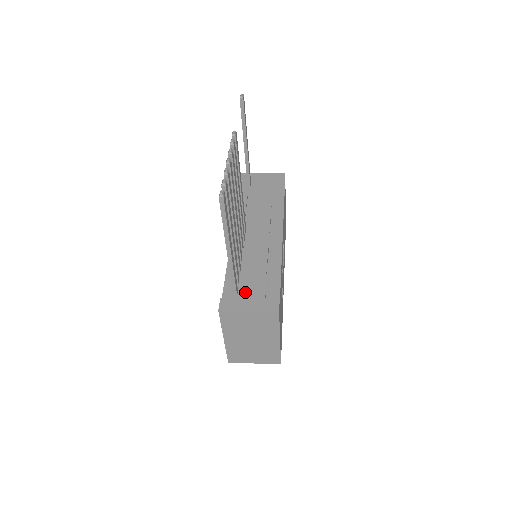
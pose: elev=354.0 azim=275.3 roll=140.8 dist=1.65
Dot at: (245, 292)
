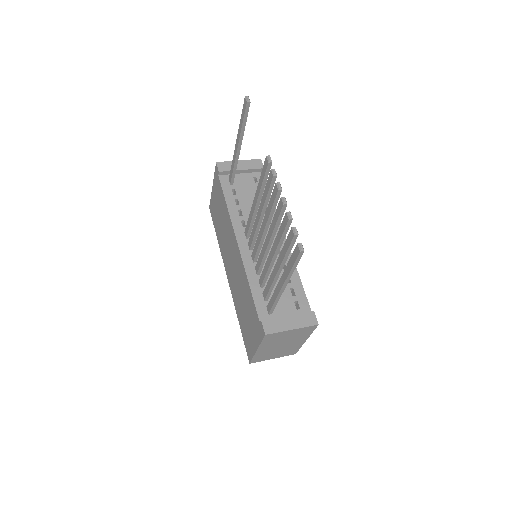
Dot at: (277, 307)
